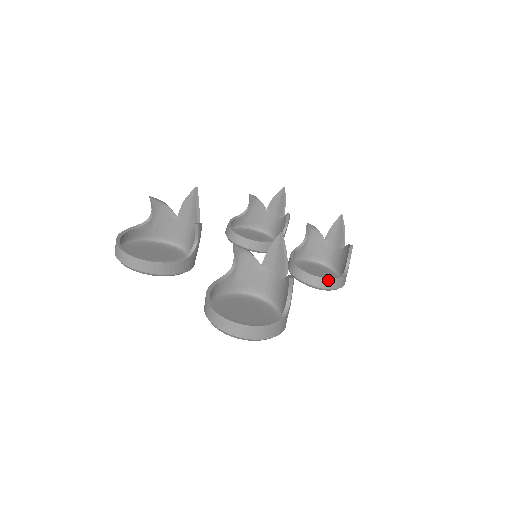
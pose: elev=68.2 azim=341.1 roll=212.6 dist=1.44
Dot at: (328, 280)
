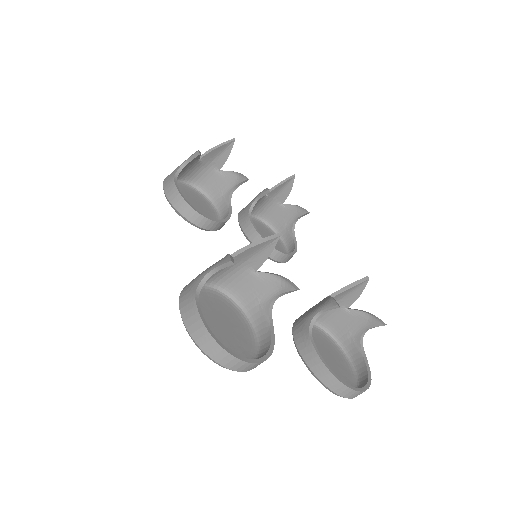
Dot at: occluded
